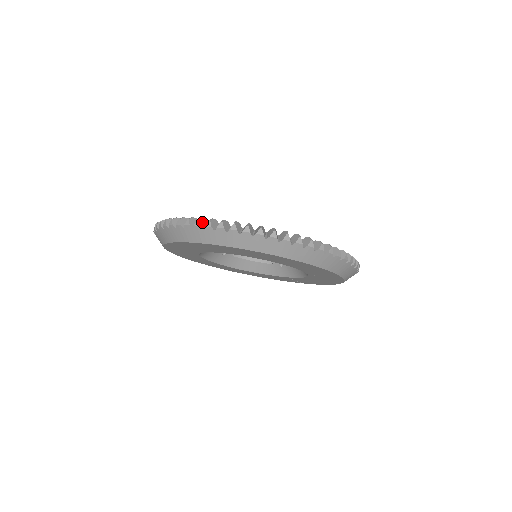
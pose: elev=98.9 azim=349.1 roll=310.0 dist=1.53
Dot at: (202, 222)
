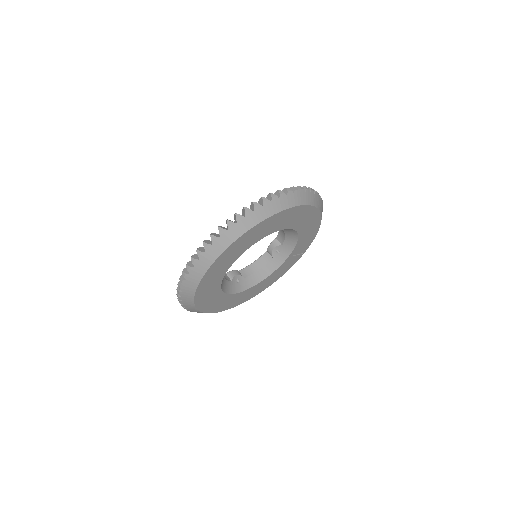
Dot at: (200, 250)
